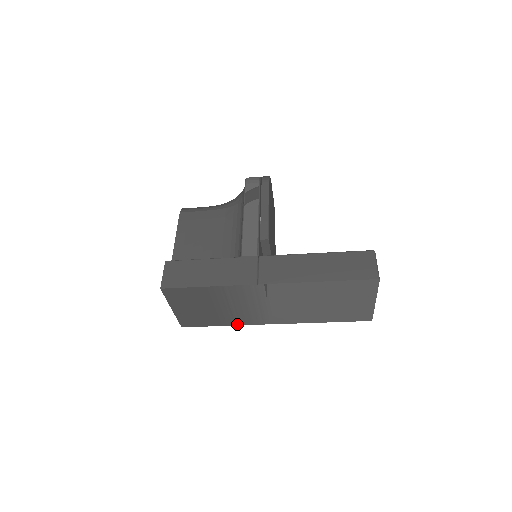
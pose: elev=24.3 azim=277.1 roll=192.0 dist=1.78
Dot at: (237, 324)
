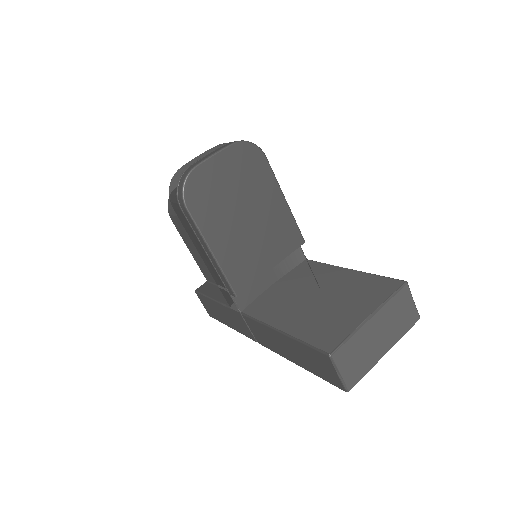
Dot at: occluded
